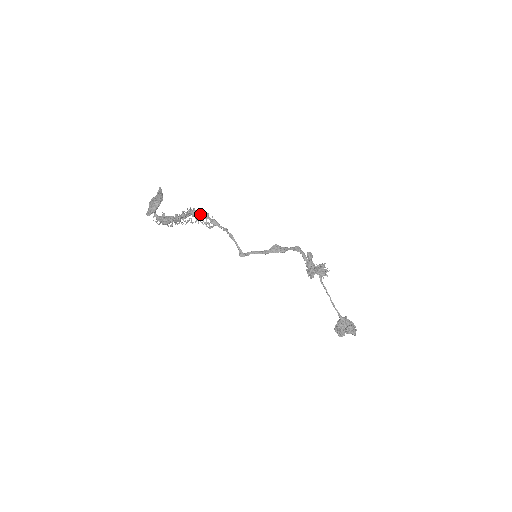
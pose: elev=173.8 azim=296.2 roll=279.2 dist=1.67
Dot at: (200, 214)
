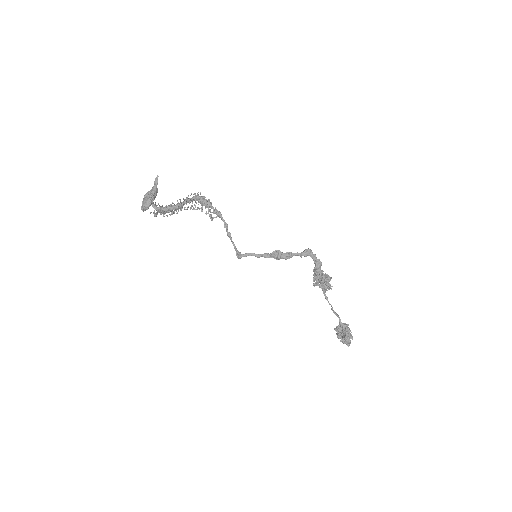
Dot at: (202, 203)
